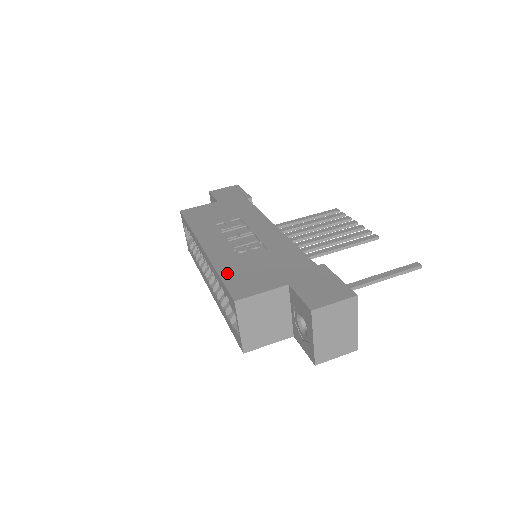
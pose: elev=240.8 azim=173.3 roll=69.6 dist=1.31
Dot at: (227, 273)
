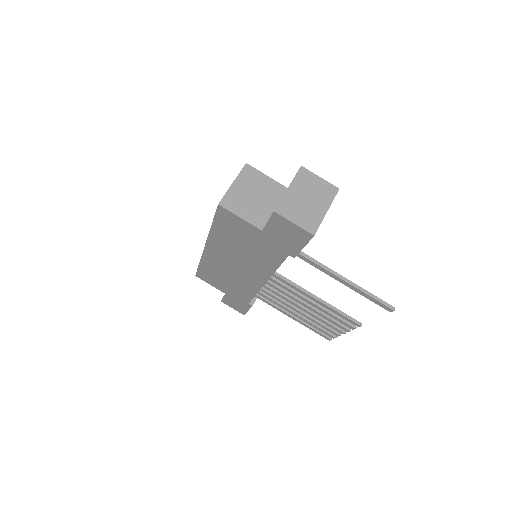
Dot at: occluded
